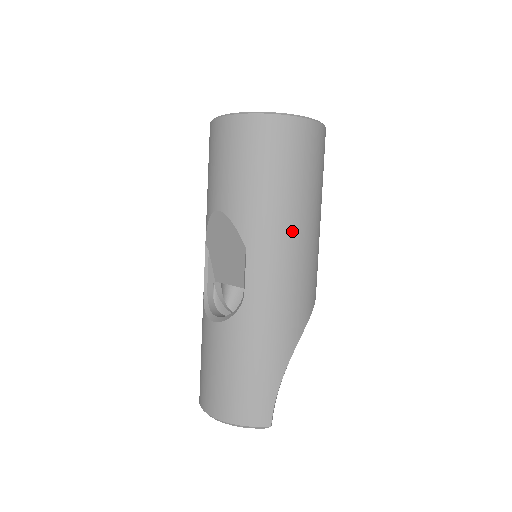
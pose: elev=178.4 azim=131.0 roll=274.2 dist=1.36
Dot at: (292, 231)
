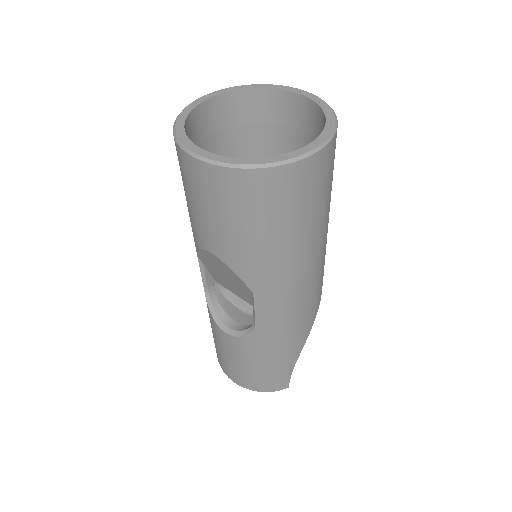
Dot at: (302, 267)
